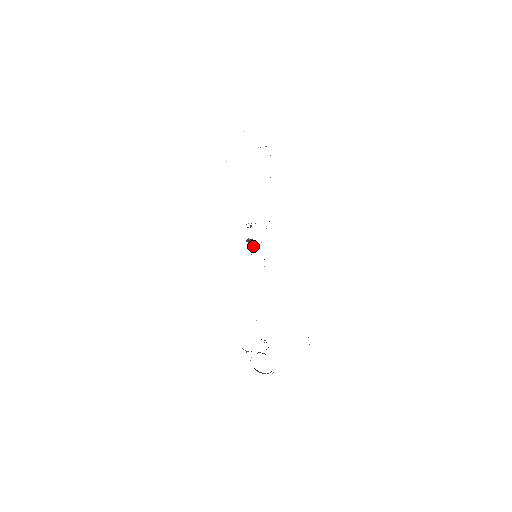
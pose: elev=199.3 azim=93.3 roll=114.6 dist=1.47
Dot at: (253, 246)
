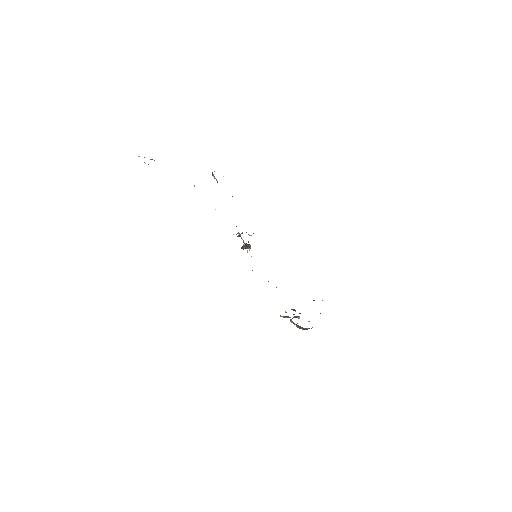
Dot at: occluded
